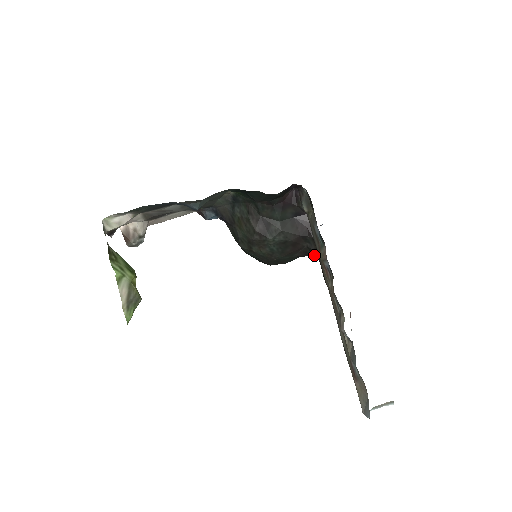
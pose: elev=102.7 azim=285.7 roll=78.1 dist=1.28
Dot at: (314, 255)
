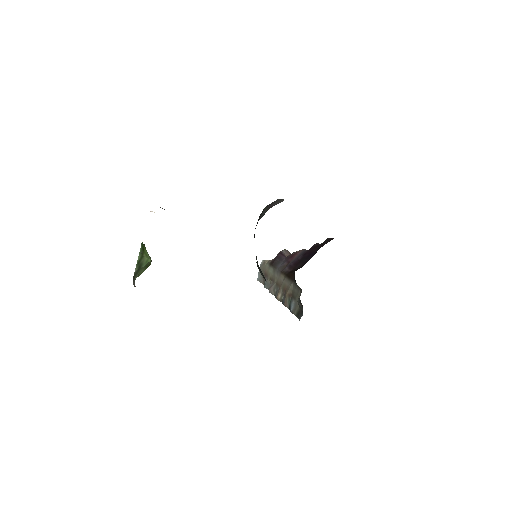
Dot at: occluded
